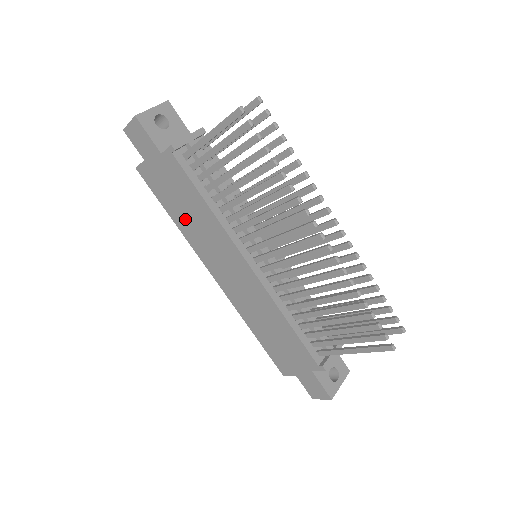
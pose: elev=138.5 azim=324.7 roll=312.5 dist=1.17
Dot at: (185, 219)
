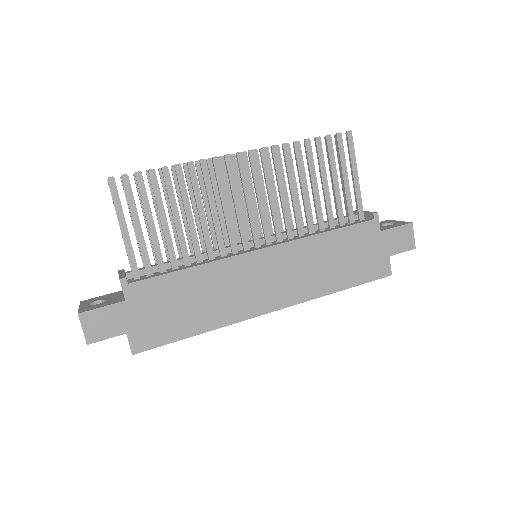
Dot at: (201, 312)
